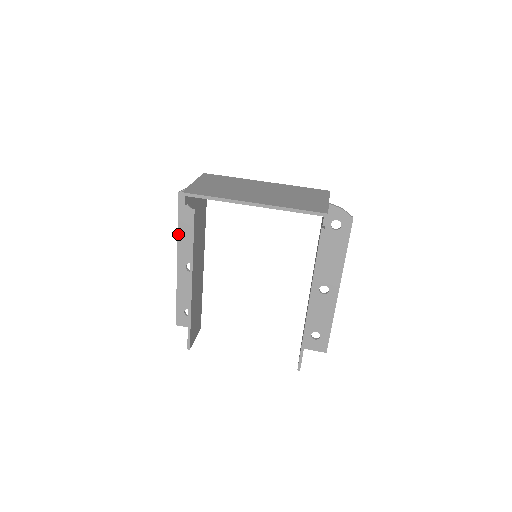
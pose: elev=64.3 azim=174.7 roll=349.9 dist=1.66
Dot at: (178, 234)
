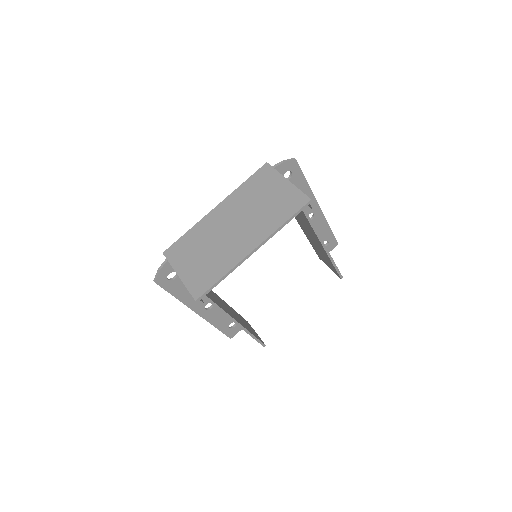
Dot at: (181, 301)
